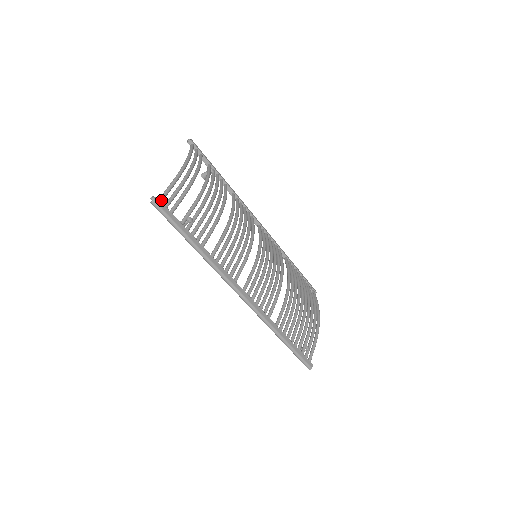
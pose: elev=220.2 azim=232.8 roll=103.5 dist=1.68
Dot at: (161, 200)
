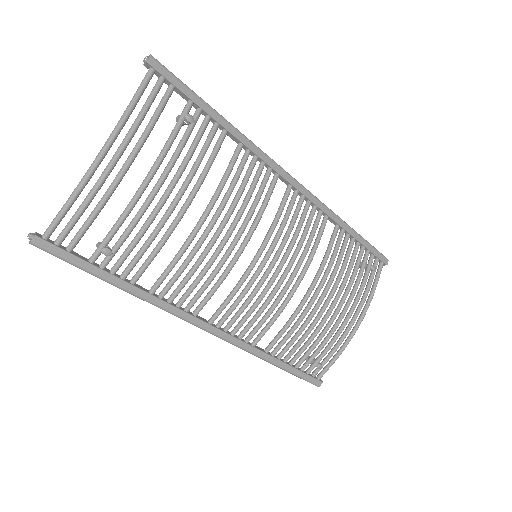
Dot at: (46, 237)
